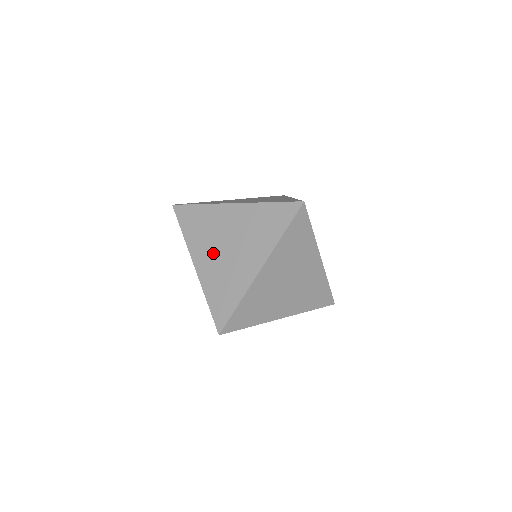
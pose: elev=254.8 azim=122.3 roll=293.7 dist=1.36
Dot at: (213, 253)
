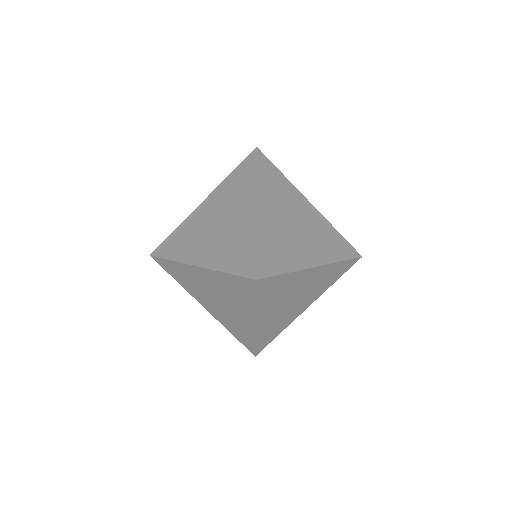
Dot at: (207, 241)
